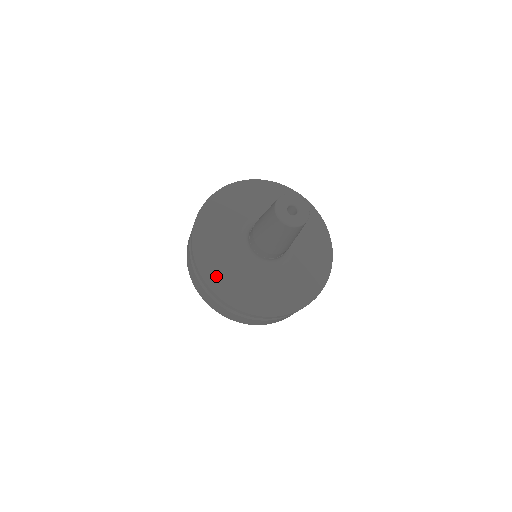
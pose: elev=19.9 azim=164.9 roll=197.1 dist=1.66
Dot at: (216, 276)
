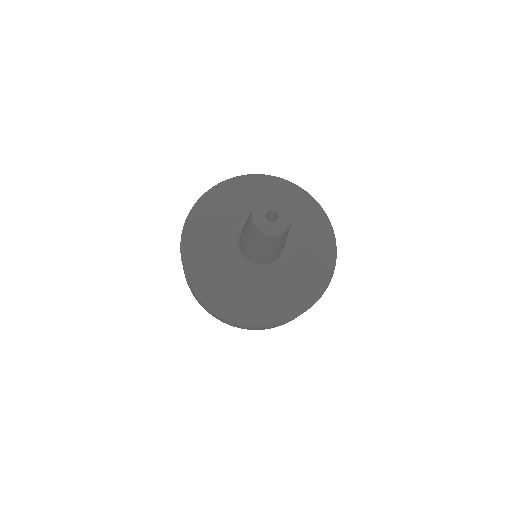
Dot at: (220, 298)
